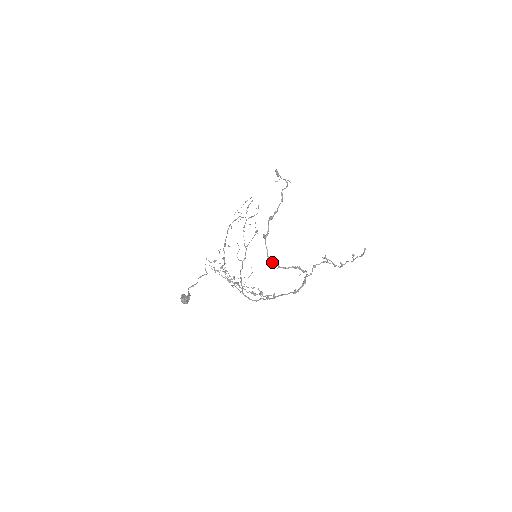
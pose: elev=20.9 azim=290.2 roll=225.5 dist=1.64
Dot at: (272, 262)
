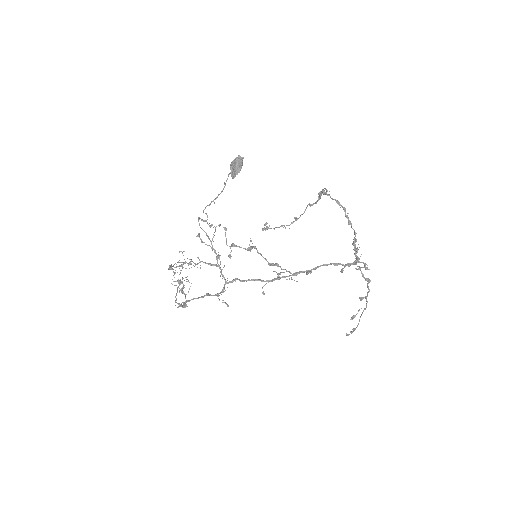
Dot at: (341, 206)
